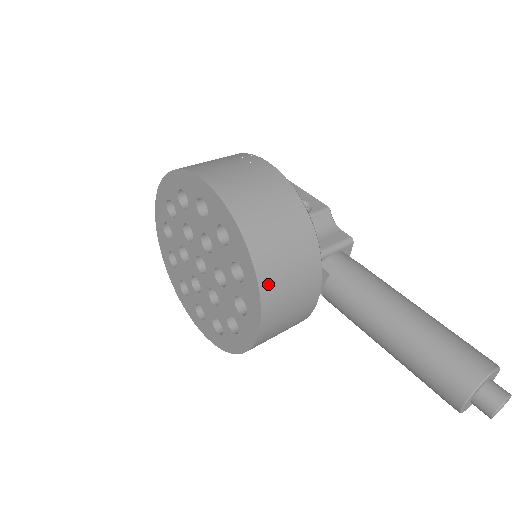
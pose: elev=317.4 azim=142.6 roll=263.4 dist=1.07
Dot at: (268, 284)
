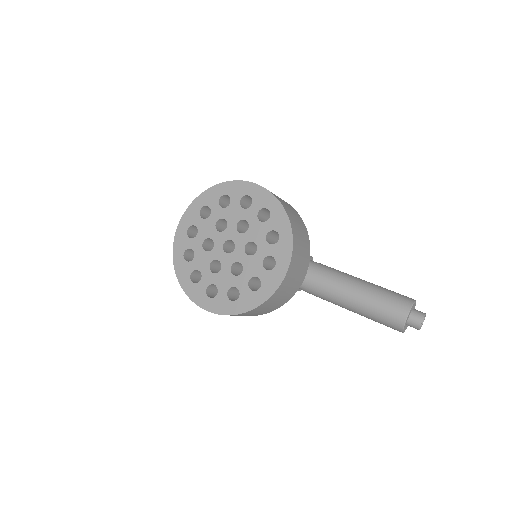
Dot at: (295, 243)
